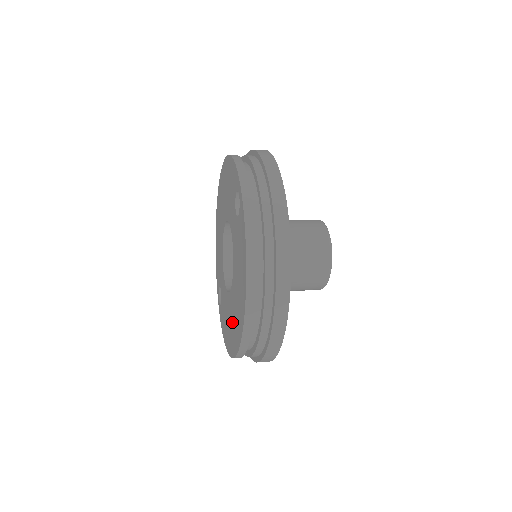
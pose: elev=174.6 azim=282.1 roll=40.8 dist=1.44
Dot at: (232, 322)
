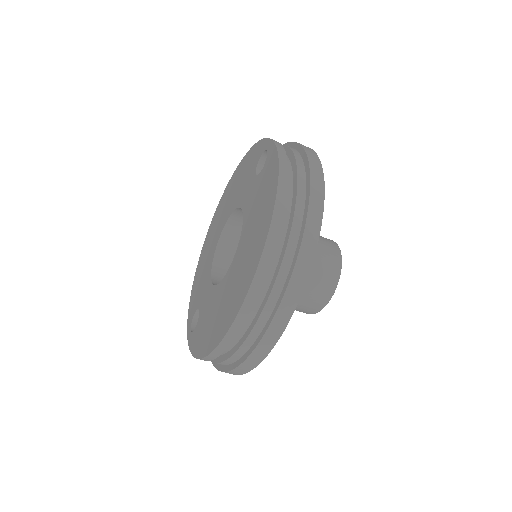
Dot at: (228, 296)
